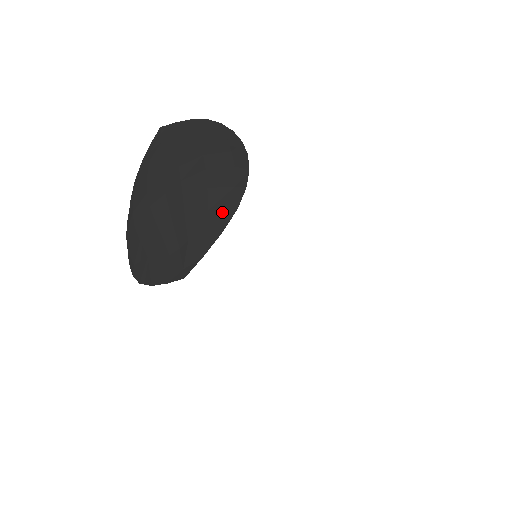
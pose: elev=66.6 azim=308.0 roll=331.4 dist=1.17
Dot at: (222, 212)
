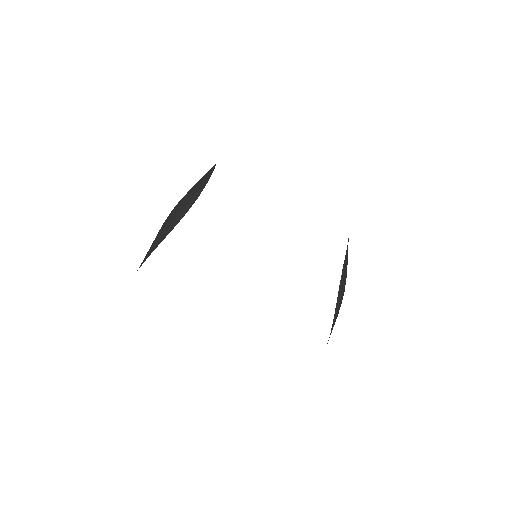
Dot at: (152, 249)
